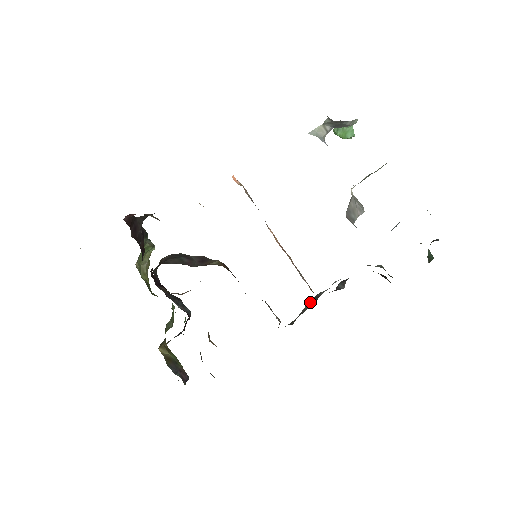
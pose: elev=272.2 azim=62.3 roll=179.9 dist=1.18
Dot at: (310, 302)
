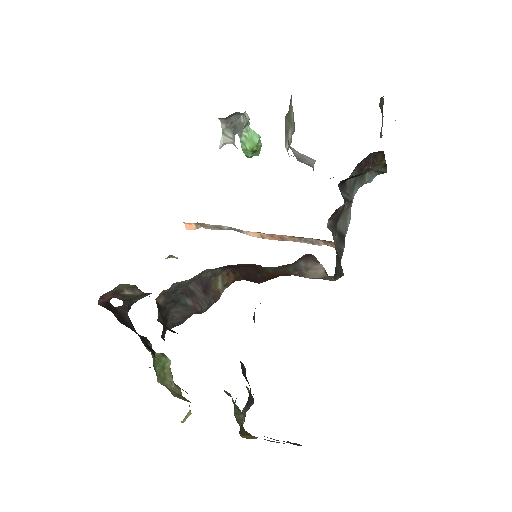
Dot at: (338, 241)
